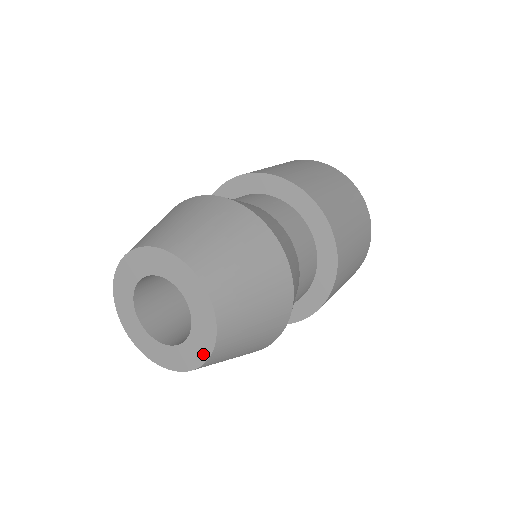
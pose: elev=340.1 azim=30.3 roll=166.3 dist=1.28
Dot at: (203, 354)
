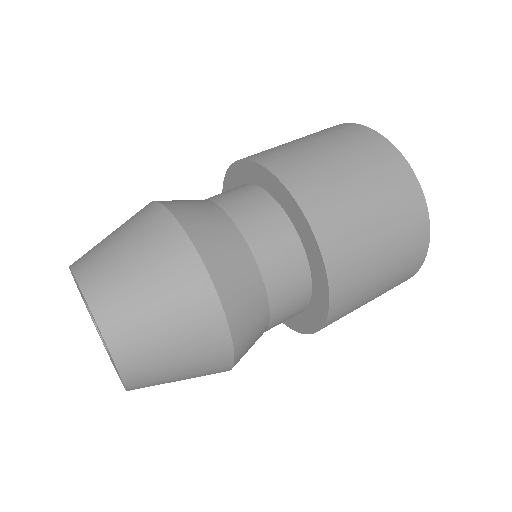
Dot at: occluded
